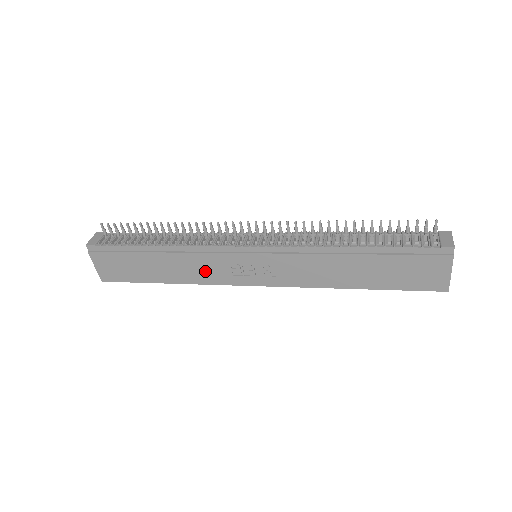
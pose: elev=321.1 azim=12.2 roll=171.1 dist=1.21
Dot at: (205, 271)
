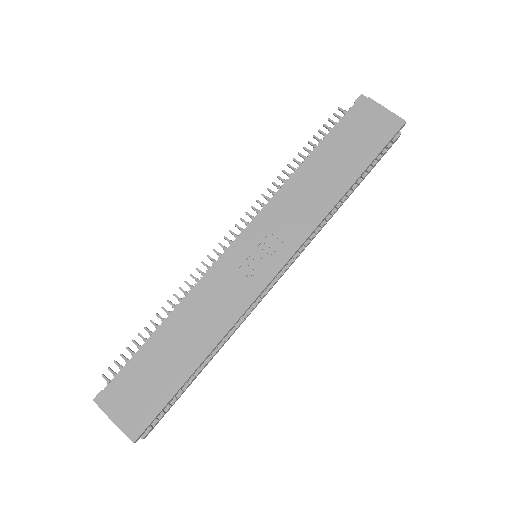
Dot at: (223, 305)
